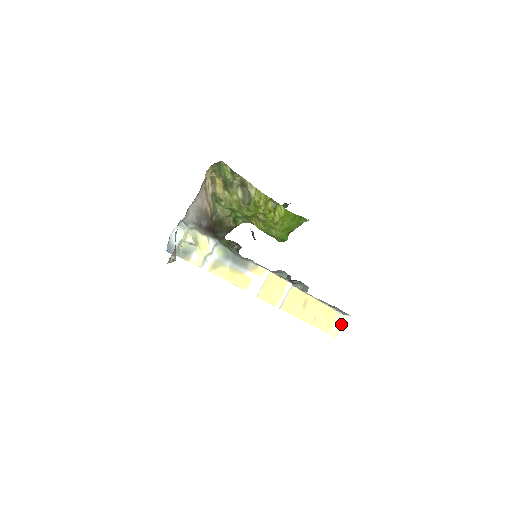
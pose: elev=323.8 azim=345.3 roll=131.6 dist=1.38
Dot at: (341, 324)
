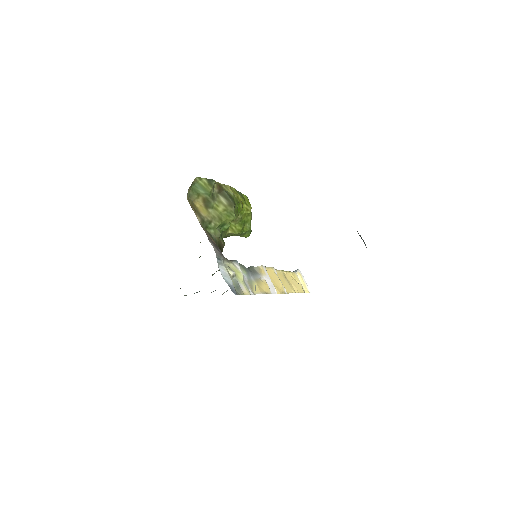
Dot at: (301, 280)
